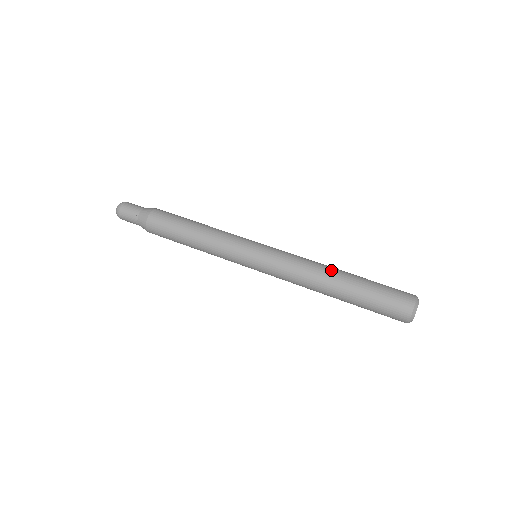
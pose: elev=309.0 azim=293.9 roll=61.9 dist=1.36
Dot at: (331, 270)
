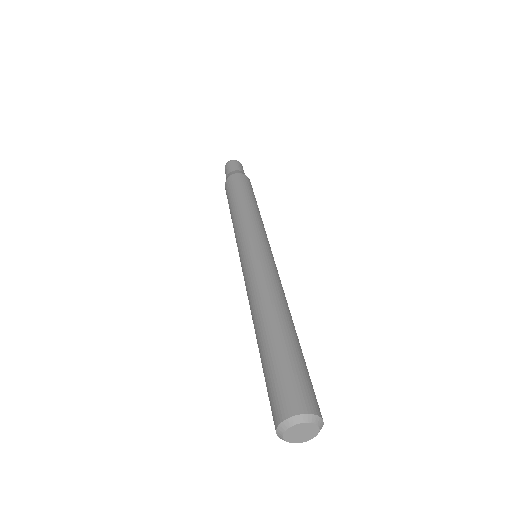
Dot at: (284, 309)
